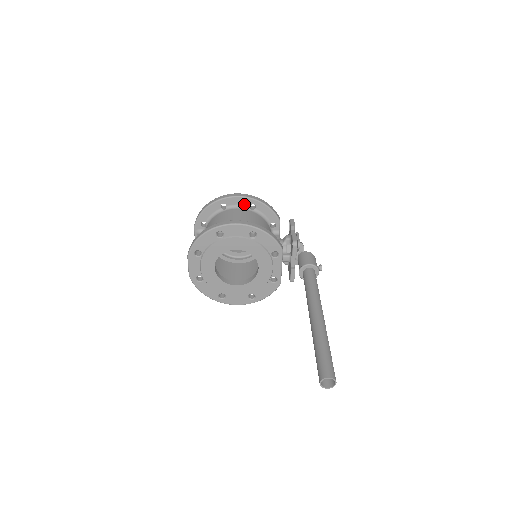
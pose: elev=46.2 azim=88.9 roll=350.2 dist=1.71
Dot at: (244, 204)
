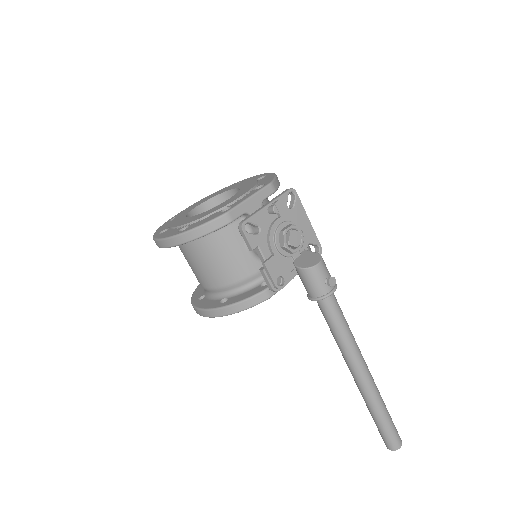
Dot at: occluded
